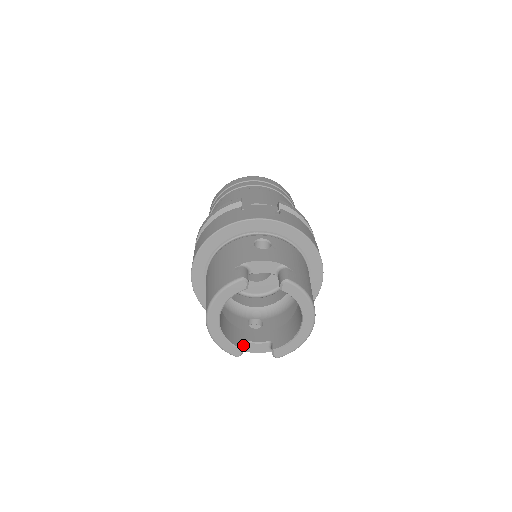
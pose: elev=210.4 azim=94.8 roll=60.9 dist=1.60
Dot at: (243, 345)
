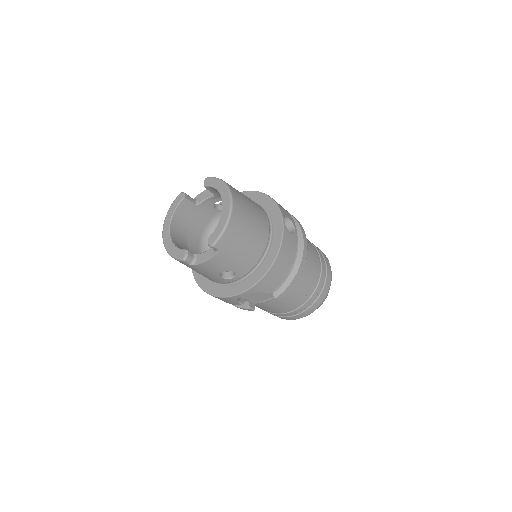
Dot at: (194, 257)
